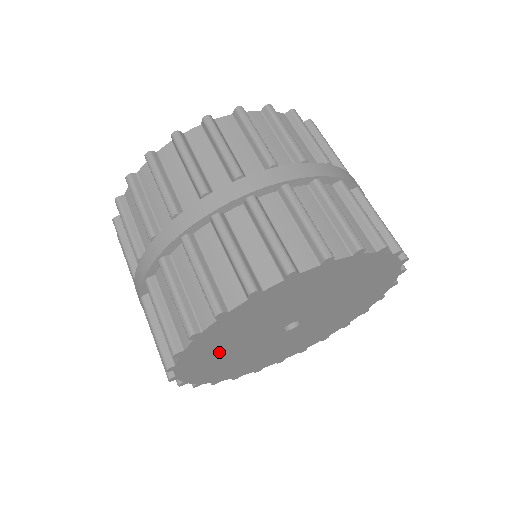
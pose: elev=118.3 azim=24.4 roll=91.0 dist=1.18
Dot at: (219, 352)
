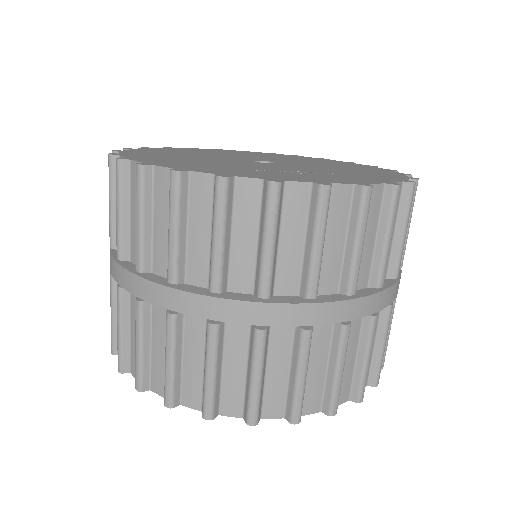
Dot at: occluded
